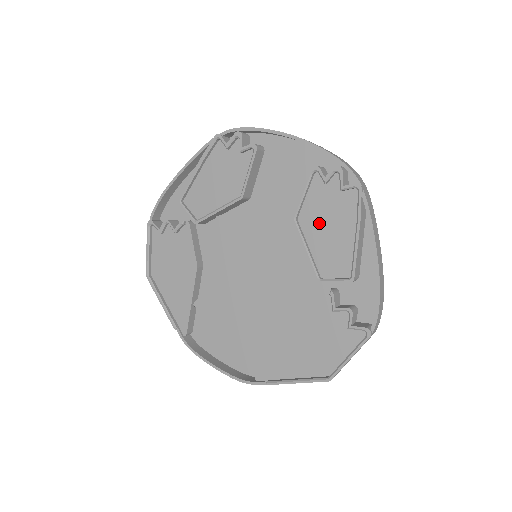
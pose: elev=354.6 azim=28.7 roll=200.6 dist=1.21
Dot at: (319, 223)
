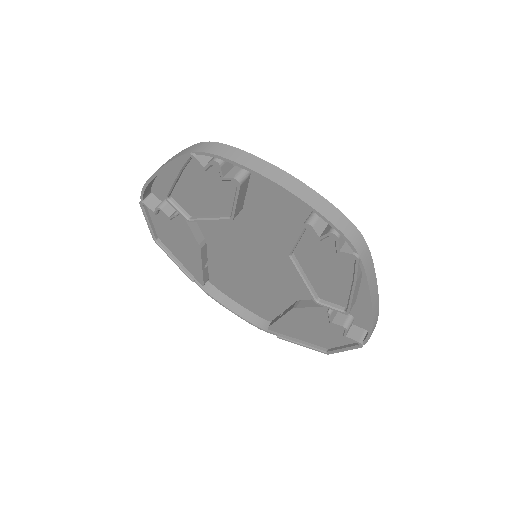
Dot at: (315, 263)
